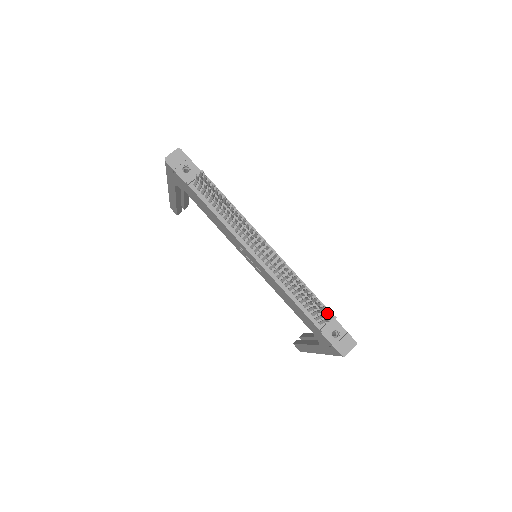
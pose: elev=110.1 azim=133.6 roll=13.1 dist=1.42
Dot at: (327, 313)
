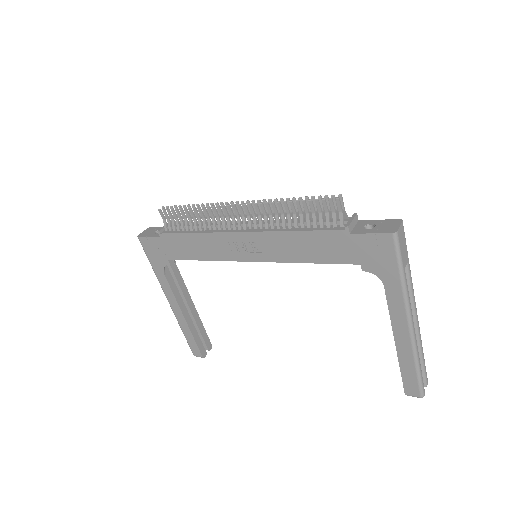
Dot at: (333, 201)
